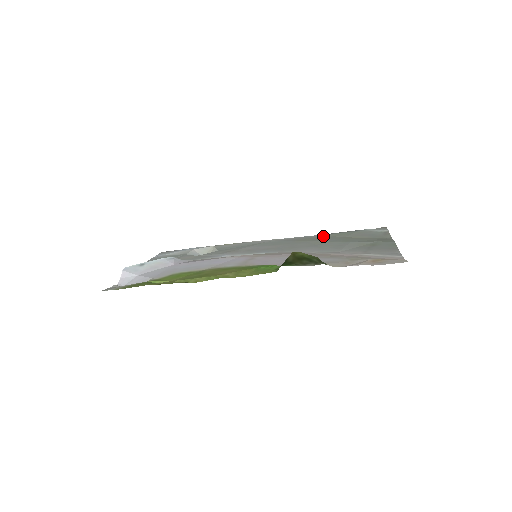
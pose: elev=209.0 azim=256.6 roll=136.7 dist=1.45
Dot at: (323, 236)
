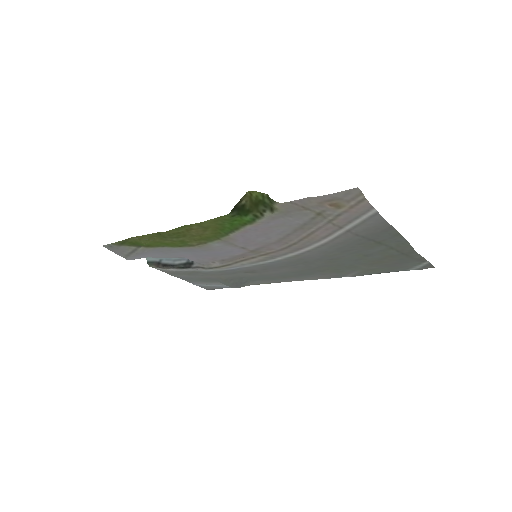
Dot at: (354, 272)
